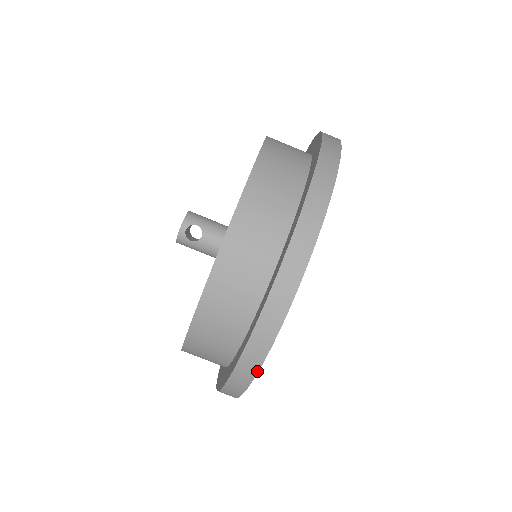
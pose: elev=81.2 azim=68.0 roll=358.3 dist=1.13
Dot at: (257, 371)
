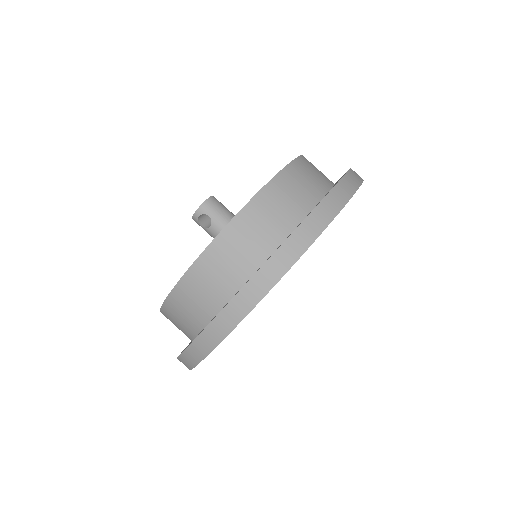
Dot at: (190, 369)
